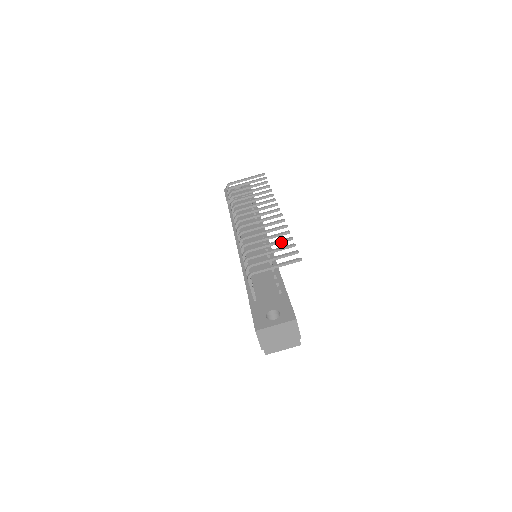
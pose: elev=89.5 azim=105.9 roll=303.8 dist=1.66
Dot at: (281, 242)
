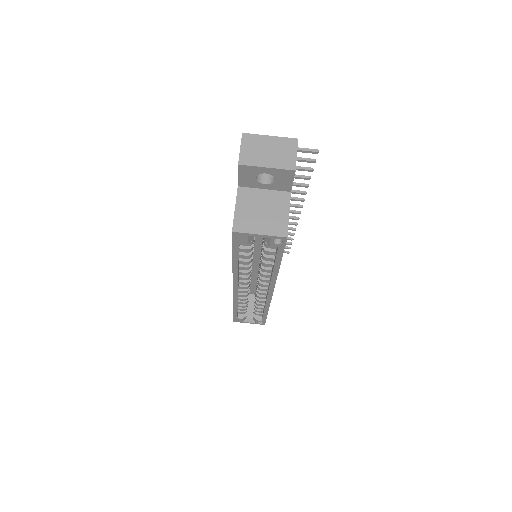
Dot at: (297, 176)
